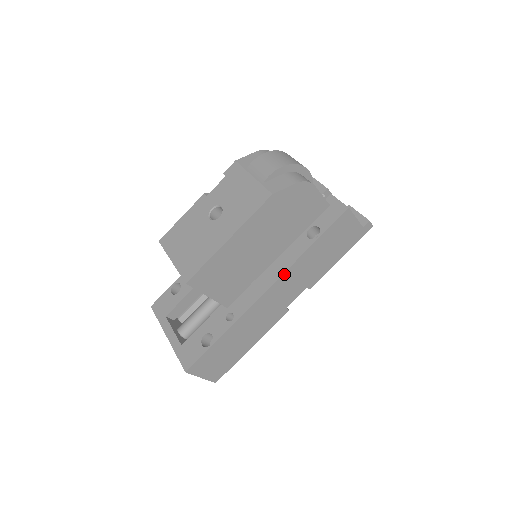
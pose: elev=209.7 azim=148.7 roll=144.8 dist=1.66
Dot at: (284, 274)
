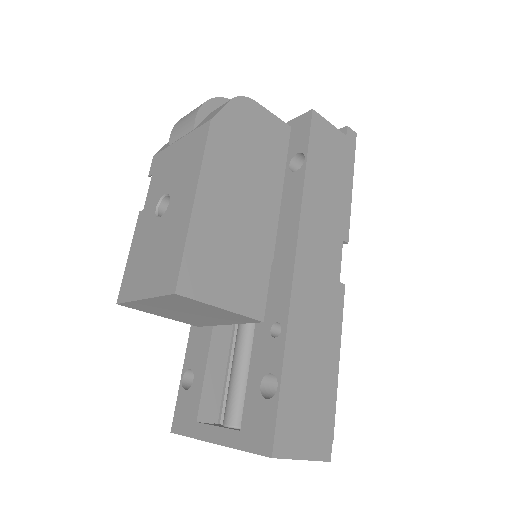
Dot at: (300, 224)
